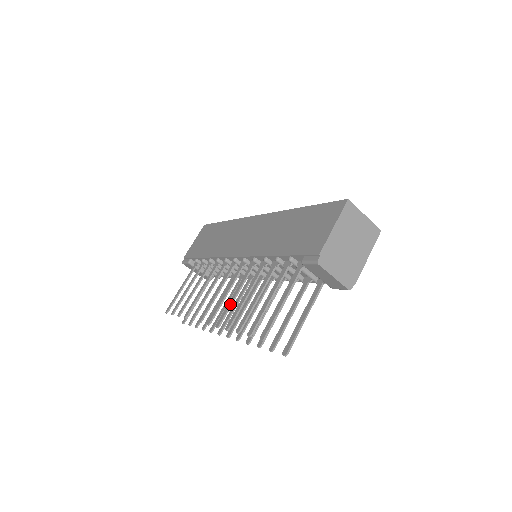
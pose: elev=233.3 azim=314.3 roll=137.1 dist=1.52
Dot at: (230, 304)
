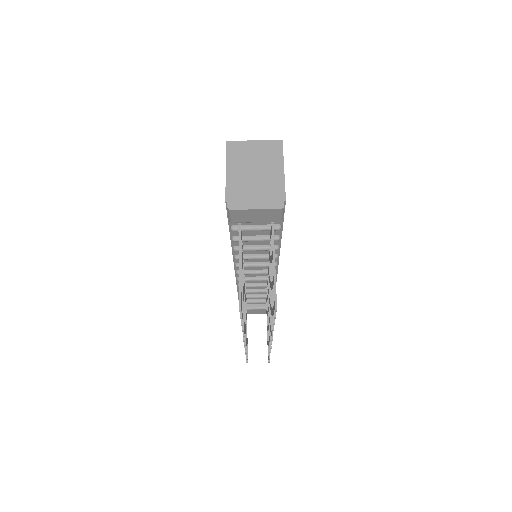
Dot at: occluded
